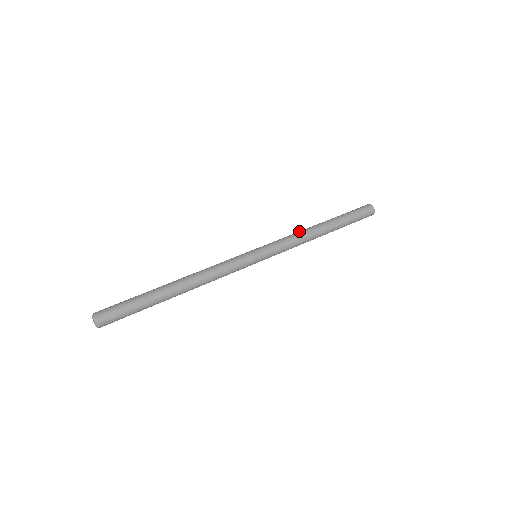
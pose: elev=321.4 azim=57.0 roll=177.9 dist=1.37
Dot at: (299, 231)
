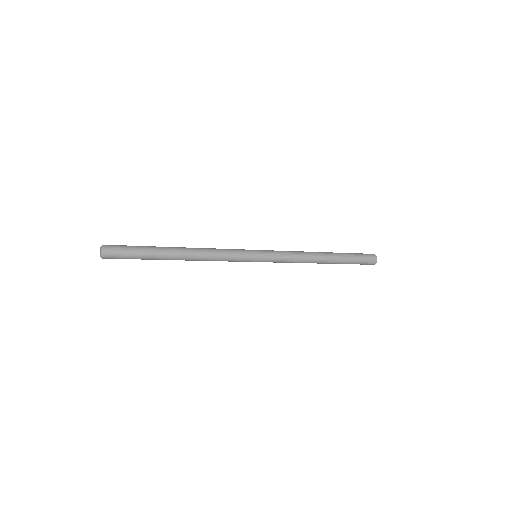
Dot at: occluded
